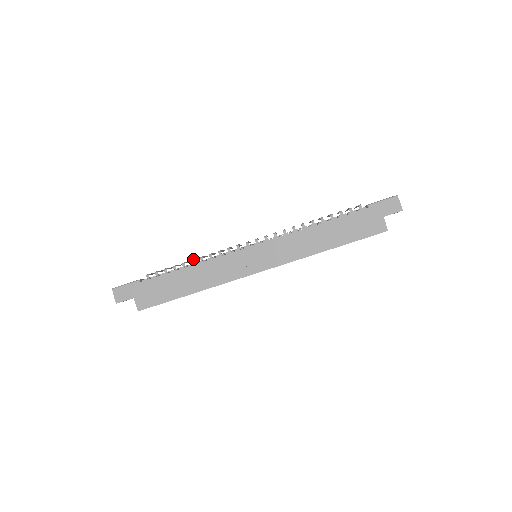
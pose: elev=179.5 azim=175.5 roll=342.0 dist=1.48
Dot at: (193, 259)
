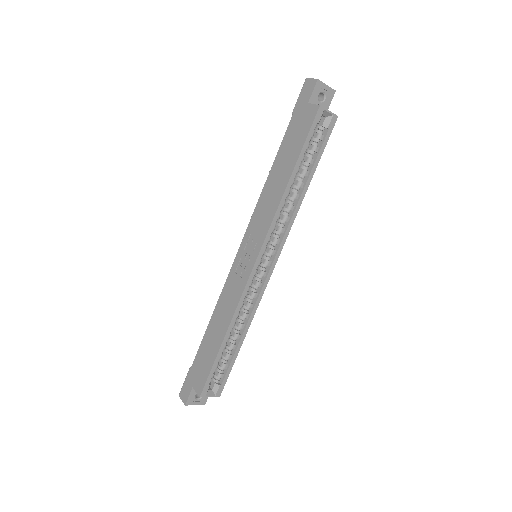
Dot at: occluded
